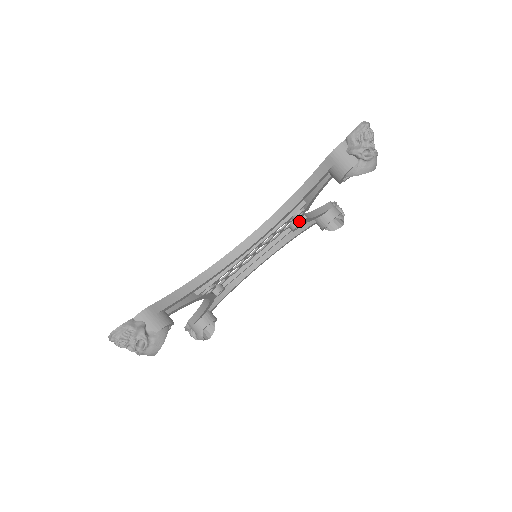
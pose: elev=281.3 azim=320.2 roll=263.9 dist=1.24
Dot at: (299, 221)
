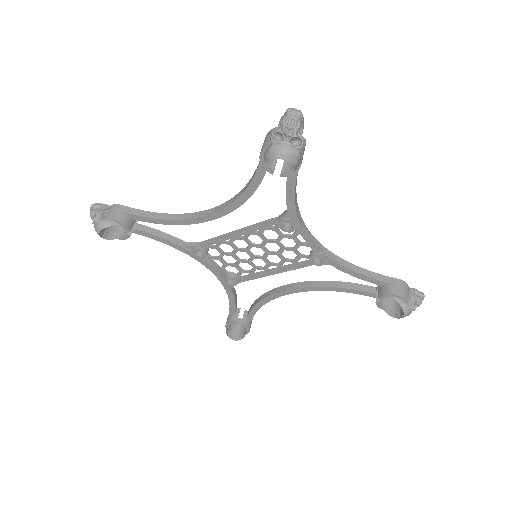
Dot at: (316, 252)
